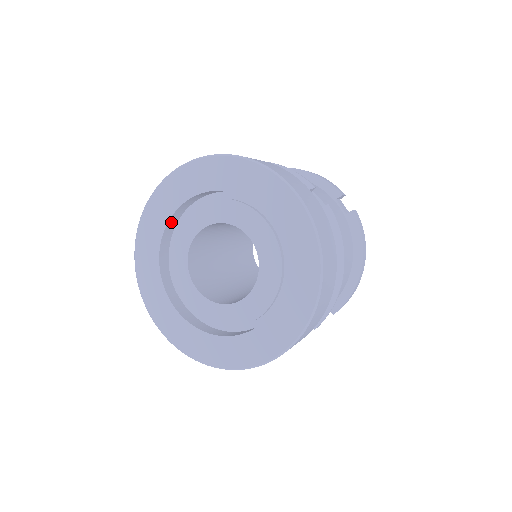
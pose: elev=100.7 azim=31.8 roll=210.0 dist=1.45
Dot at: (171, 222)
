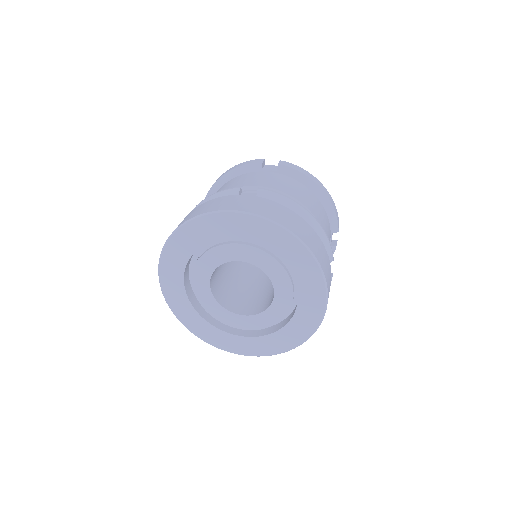
Dot at: (220, 237)
